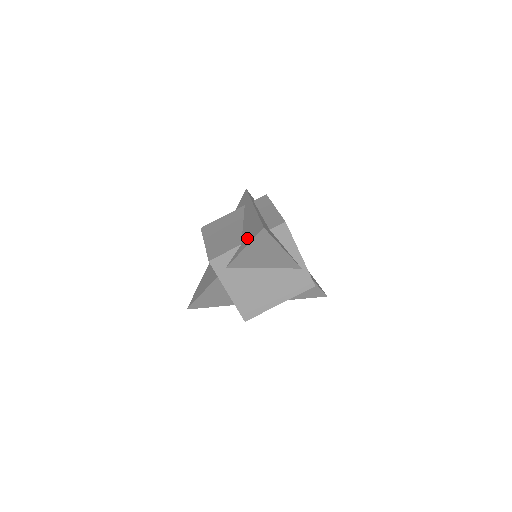
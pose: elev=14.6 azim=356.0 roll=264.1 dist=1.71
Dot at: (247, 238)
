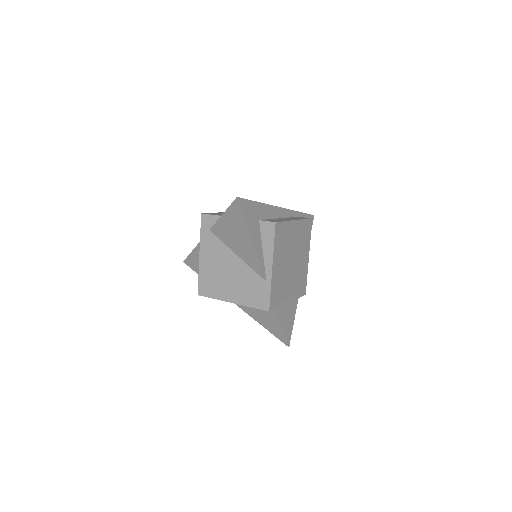
Dot at: occluded
